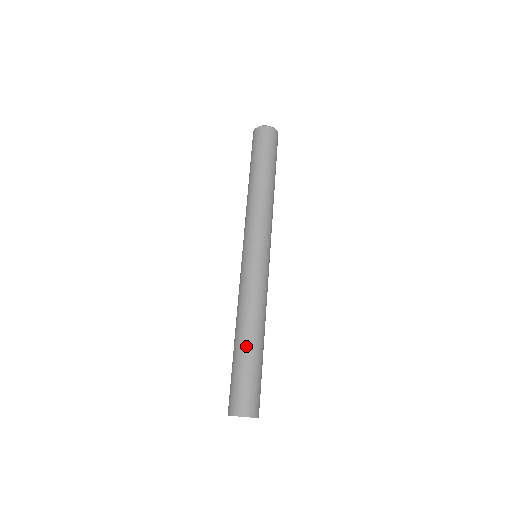
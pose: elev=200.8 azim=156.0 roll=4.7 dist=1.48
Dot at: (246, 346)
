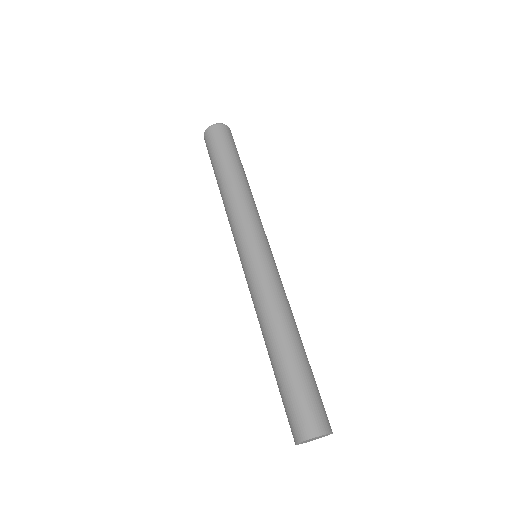
Dot at: (274, 359)
